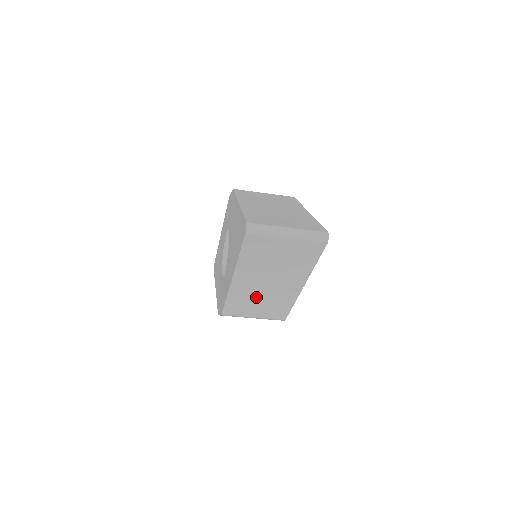
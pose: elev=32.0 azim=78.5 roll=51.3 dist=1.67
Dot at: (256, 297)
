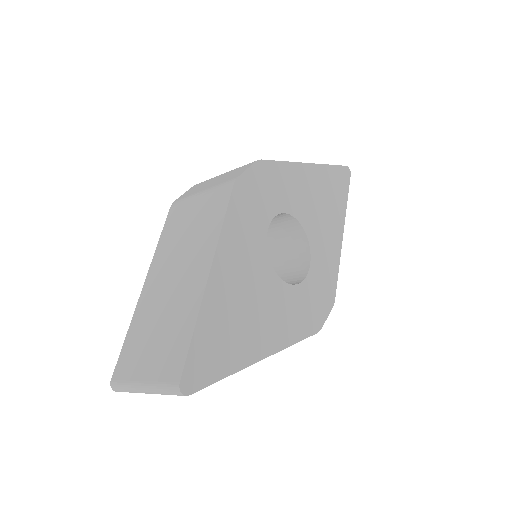
Dot at: occluded
